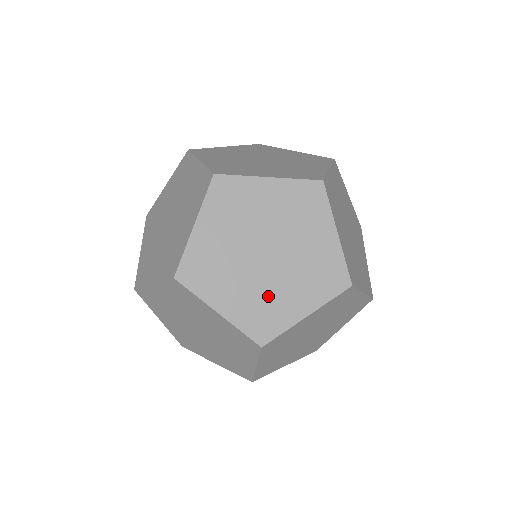
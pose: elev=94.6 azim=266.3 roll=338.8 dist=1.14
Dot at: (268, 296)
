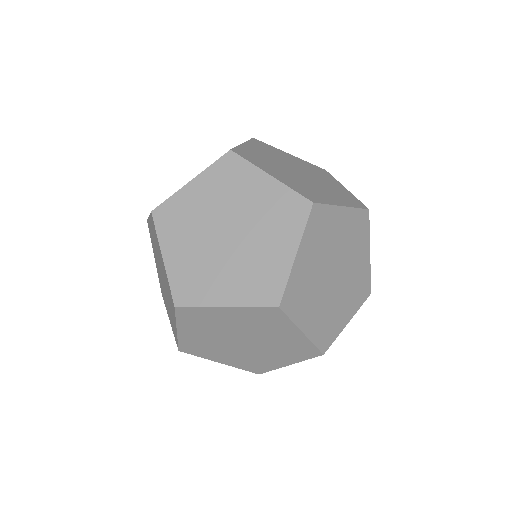
Dot at: (214, 348)
